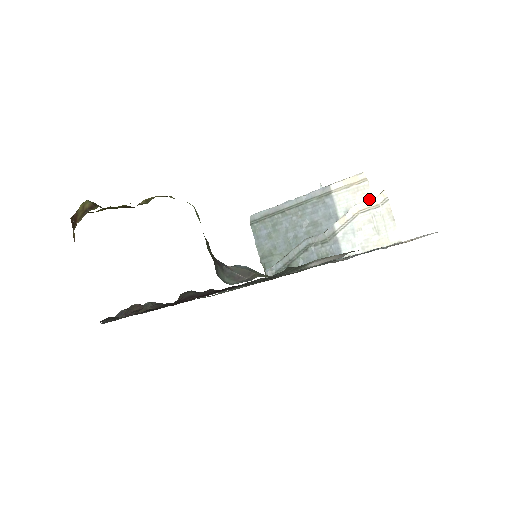
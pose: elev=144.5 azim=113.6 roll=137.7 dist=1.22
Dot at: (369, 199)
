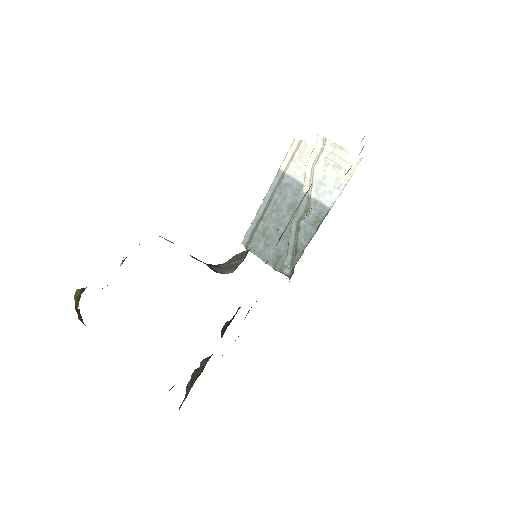
Dot at: occluded
